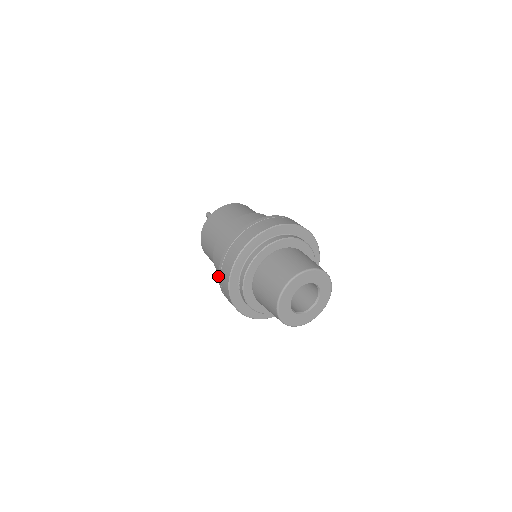
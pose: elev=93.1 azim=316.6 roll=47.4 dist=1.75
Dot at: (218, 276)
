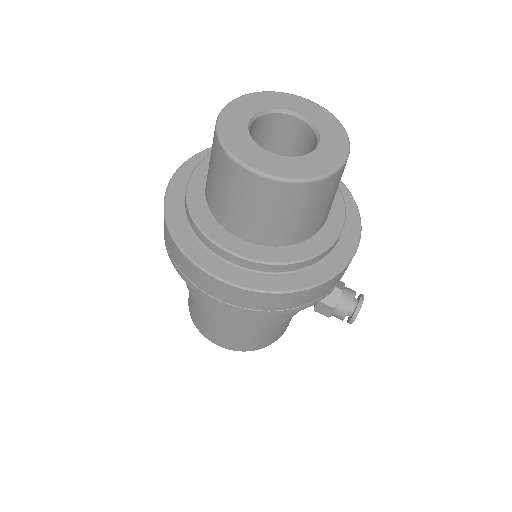
Dot at: occluded
